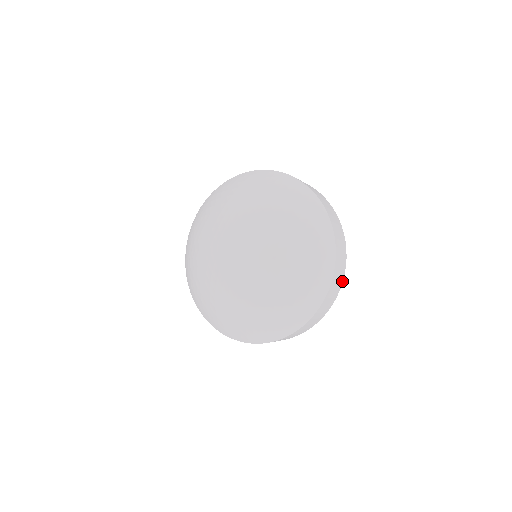
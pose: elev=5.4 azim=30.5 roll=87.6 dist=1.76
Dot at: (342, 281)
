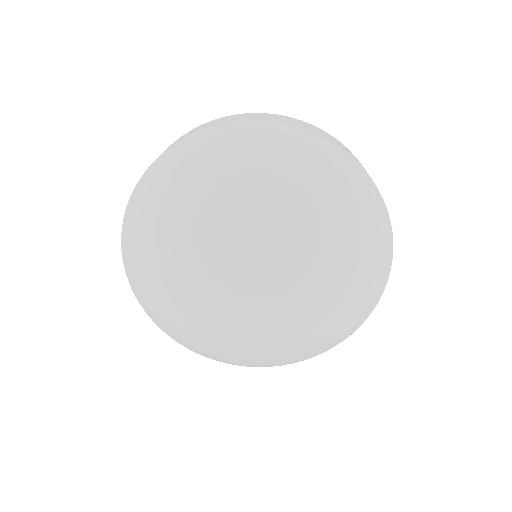
Dot at: occluded
